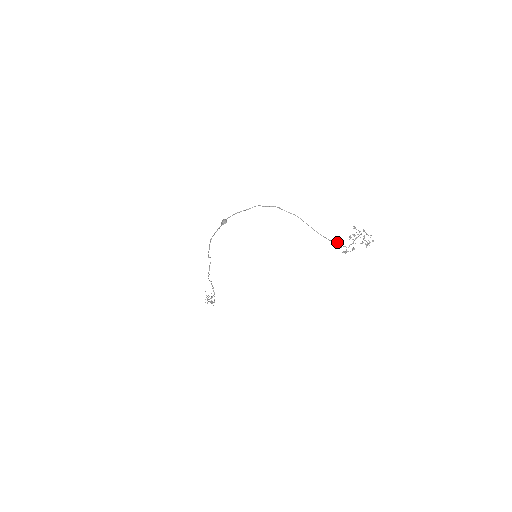
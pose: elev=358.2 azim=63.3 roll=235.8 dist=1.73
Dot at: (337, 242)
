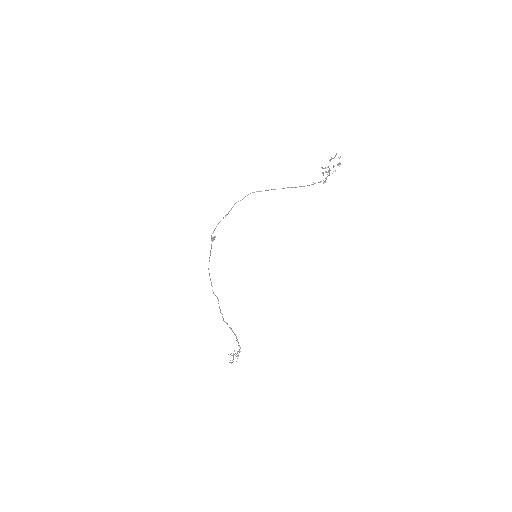
Dot at: (315, 183)
